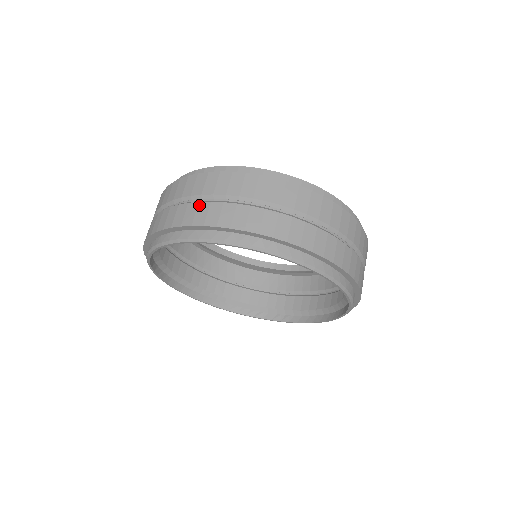
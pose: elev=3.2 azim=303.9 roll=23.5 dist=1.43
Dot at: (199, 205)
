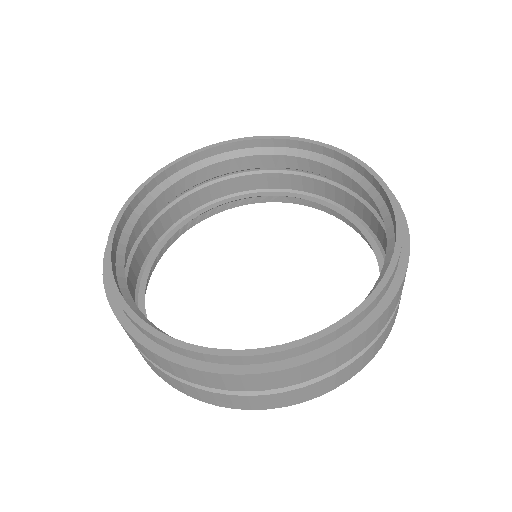
Dot at: (182, 385)
